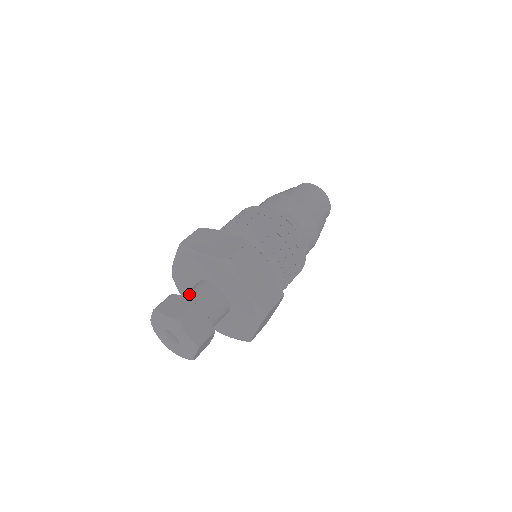
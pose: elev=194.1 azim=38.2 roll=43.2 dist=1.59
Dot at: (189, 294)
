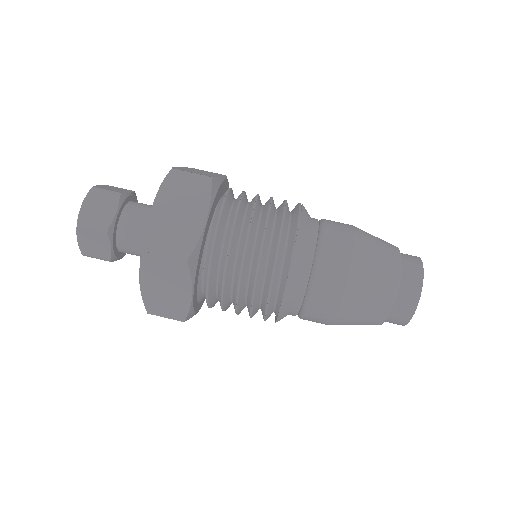
Dot at: occluded
